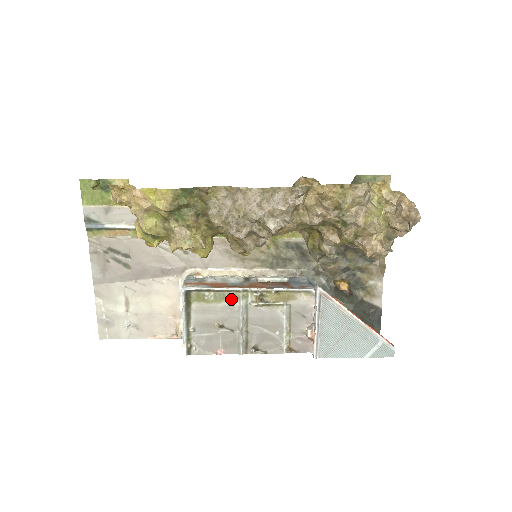
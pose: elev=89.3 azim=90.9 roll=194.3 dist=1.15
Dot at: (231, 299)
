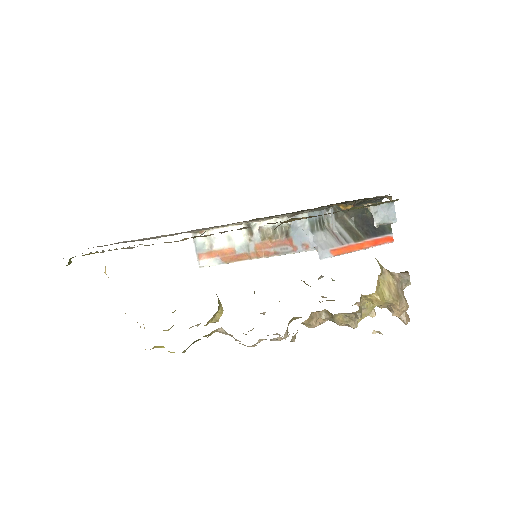
Dot at: occluded
